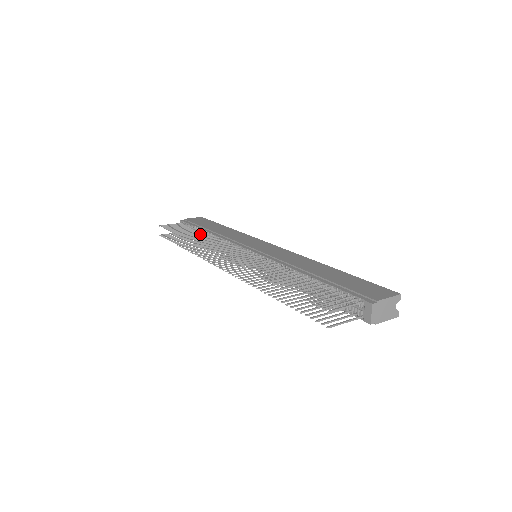
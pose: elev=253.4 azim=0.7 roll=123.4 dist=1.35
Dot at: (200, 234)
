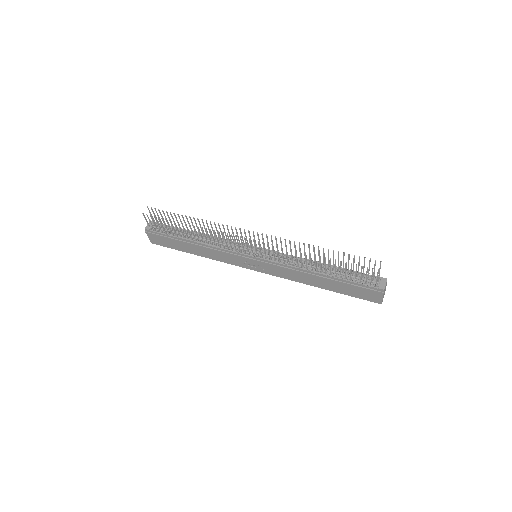
Dot at: occluded
